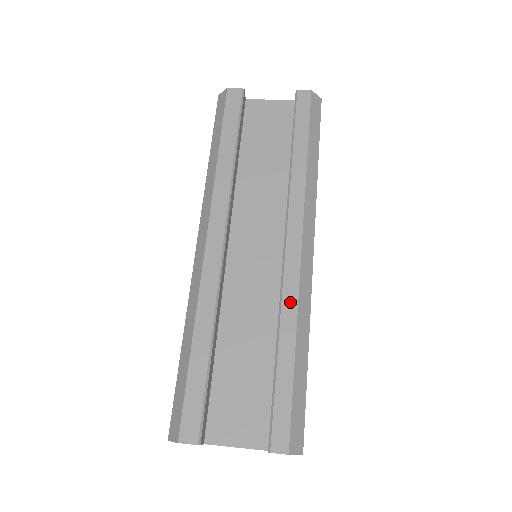
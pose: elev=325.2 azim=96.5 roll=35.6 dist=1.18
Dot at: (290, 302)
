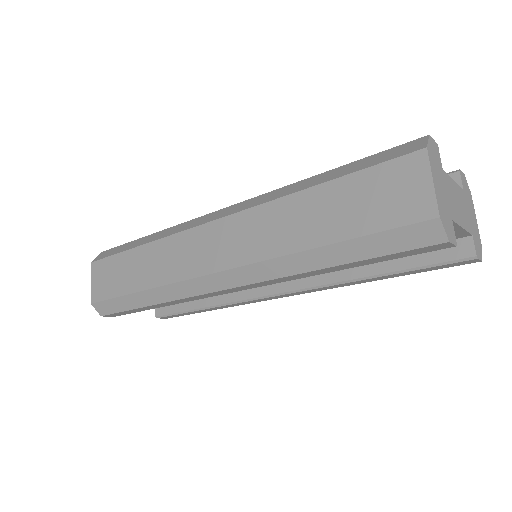
Dot at: occluded
